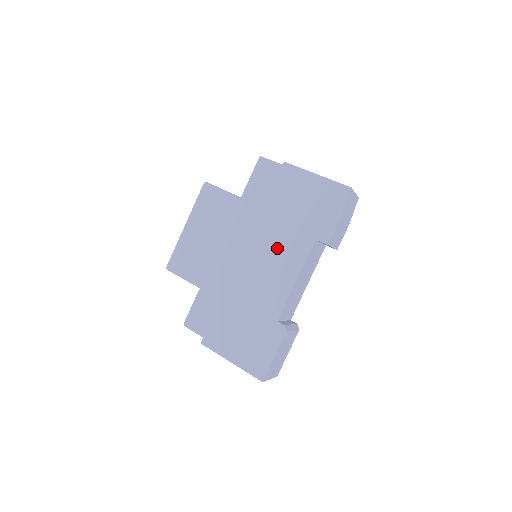
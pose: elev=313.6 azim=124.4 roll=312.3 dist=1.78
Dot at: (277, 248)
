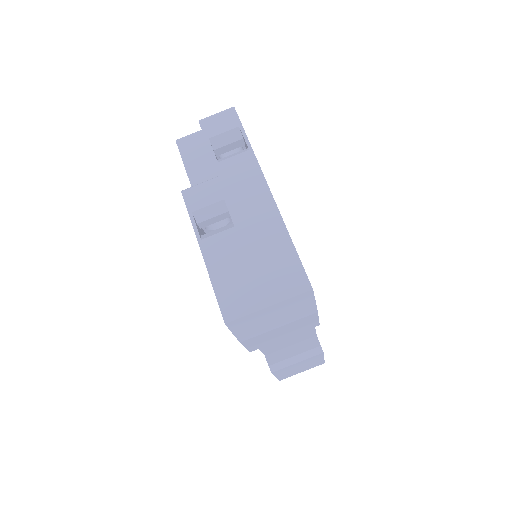
Dot at: occluded
